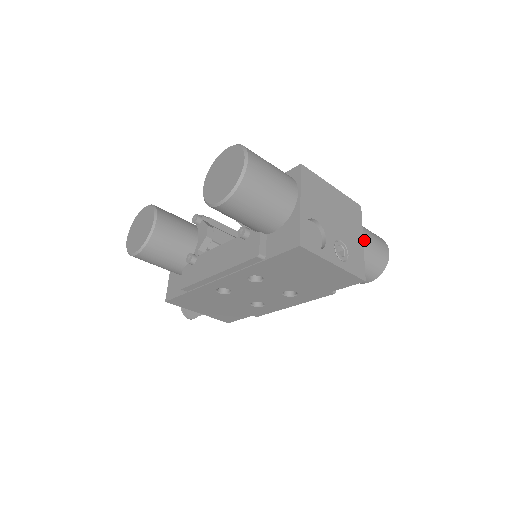
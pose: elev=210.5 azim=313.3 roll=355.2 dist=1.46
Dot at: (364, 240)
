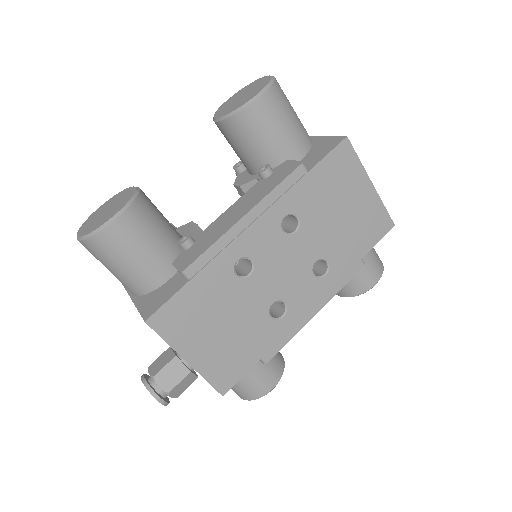
Dot at: occluded
